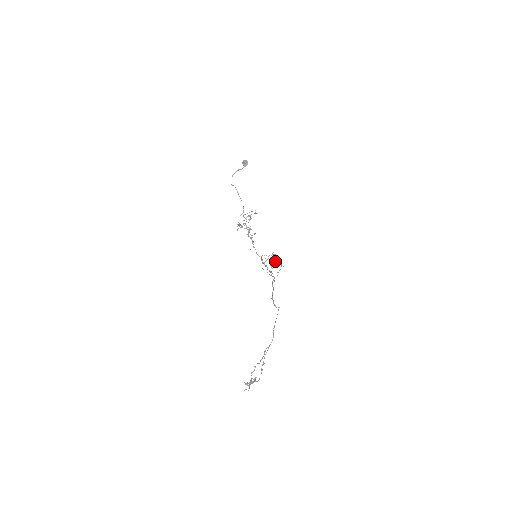
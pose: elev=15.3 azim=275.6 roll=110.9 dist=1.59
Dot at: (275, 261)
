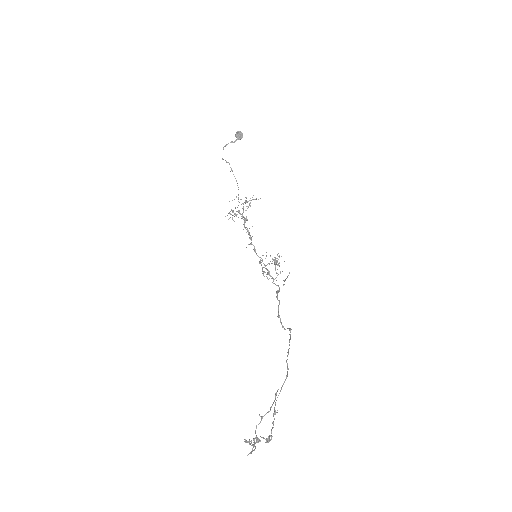
Dot at: (277, 265)
